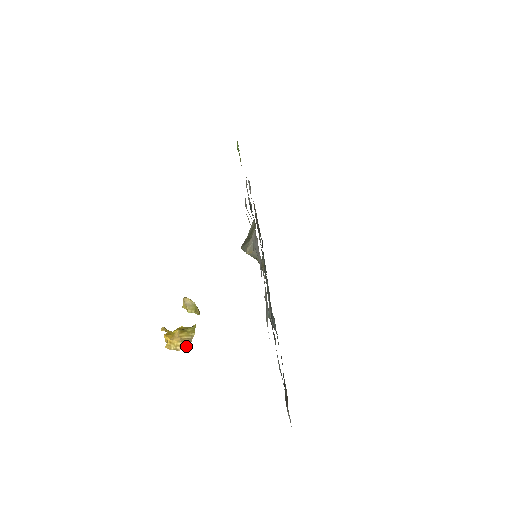
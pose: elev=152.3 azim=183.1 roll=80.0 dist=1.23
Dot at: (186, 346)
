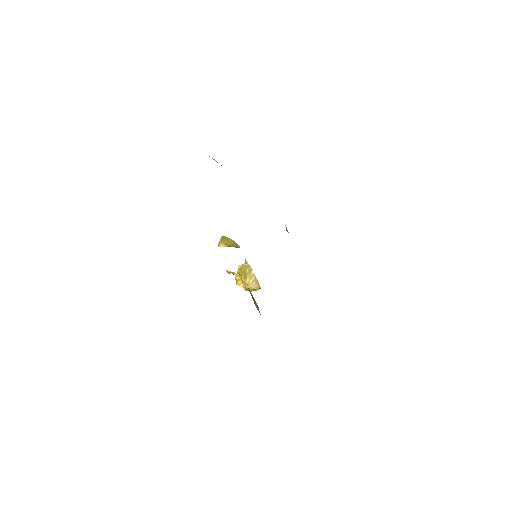
Dot at: (258, 289)
